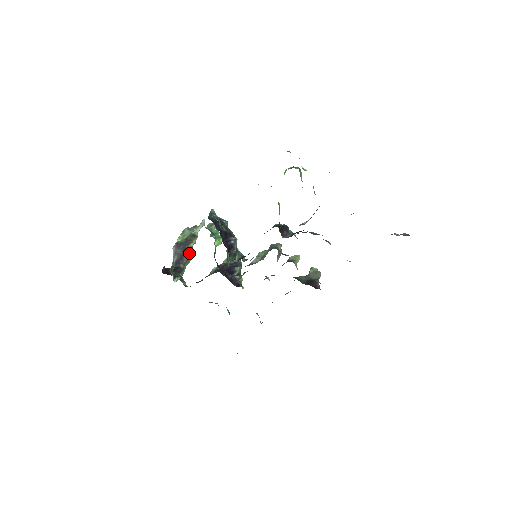
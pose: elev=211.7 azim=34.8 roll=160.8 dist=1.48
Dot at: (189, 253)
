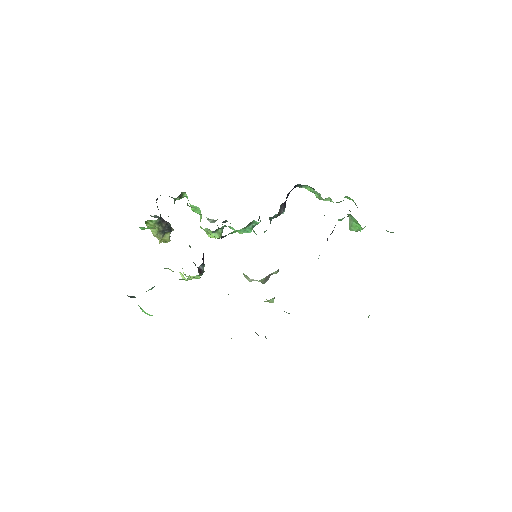
Dot at: (168, 228)
